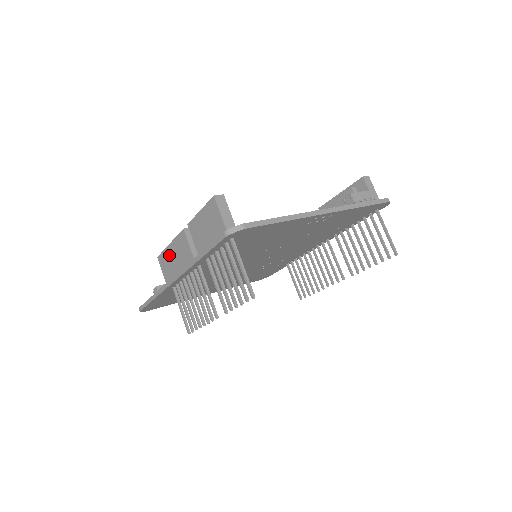
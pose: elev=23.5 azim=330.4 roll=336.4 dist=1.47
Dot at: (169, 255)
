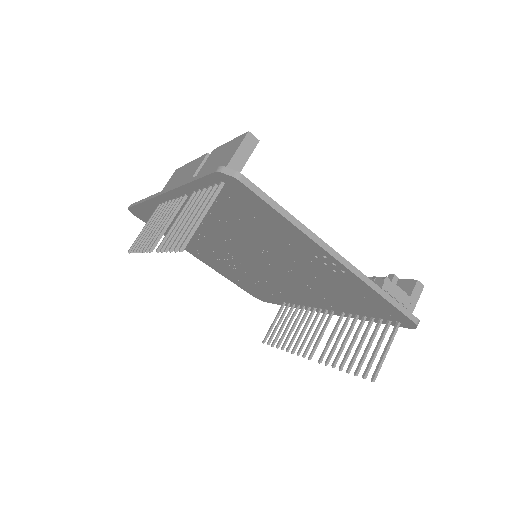
Dot at: (182, 171)
